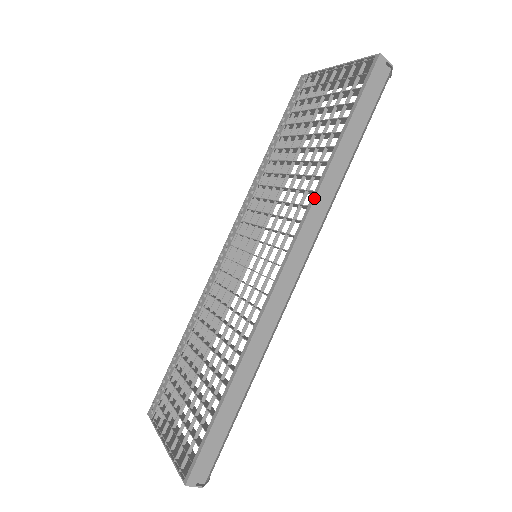
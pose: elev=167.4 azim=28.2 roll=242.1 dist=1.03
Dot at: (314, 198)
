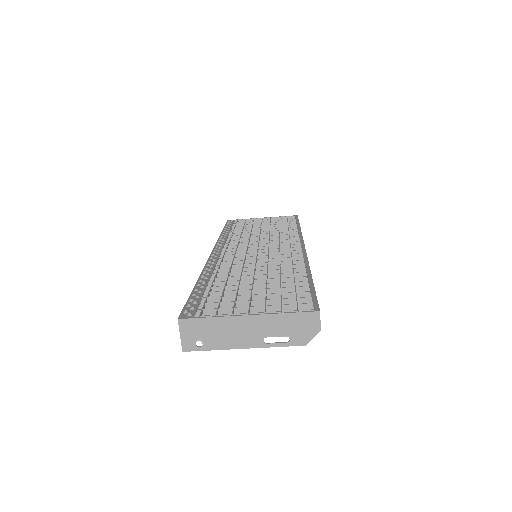
Dot at: occluded
